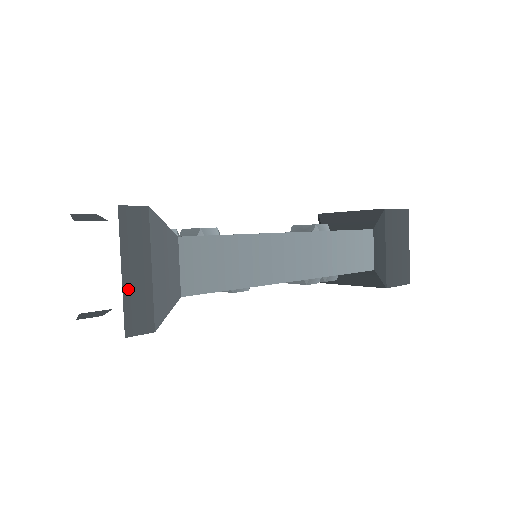
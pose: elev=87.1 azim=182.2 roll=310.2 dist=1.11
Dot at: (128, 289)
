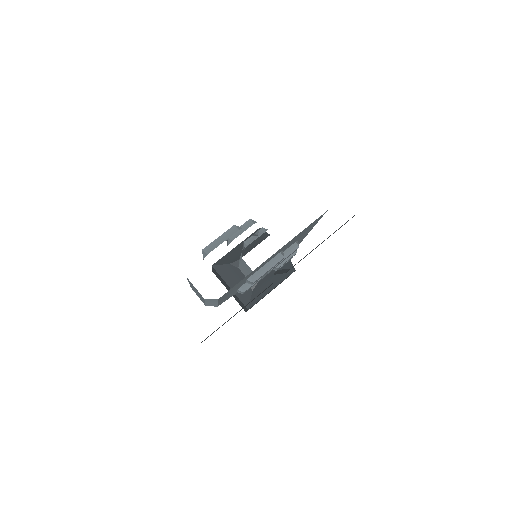
Dot at: occluded
